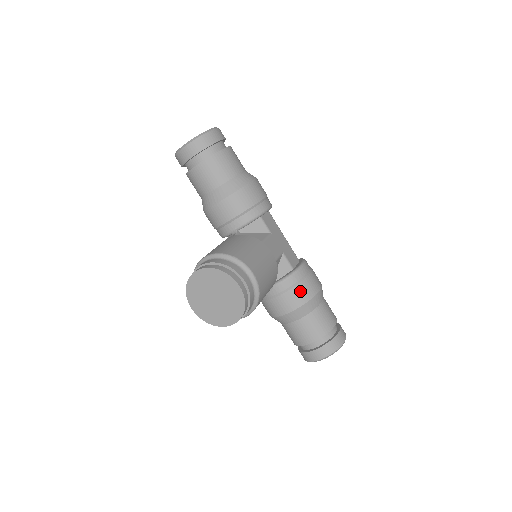
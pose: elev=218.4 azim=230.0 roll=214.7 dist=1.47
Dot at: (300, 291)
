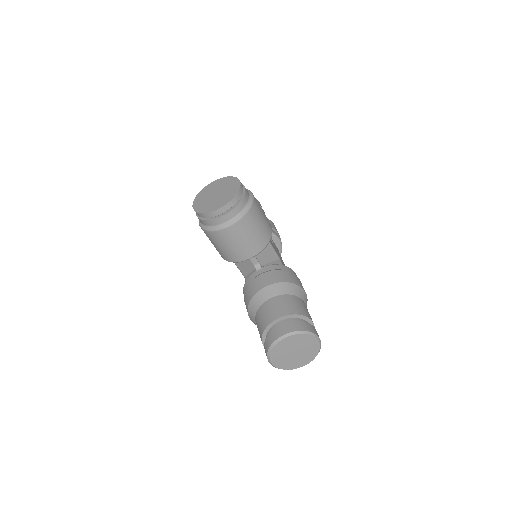
Dot at: (285, 274)
